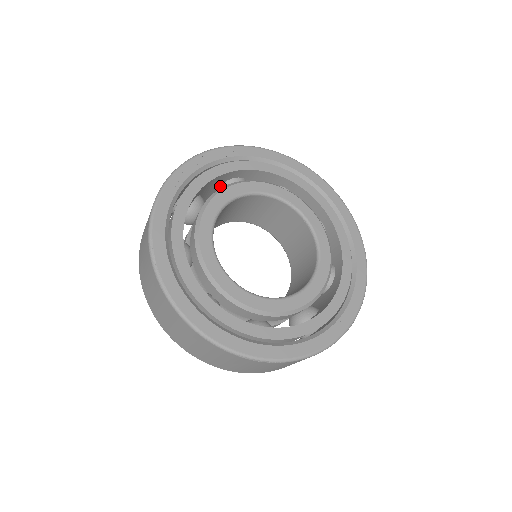
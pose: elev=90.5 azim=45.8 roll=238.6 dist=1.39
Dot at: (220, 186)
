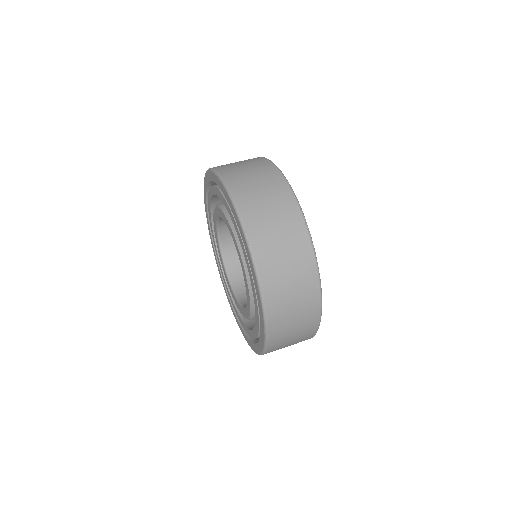
Dot at: occluded
